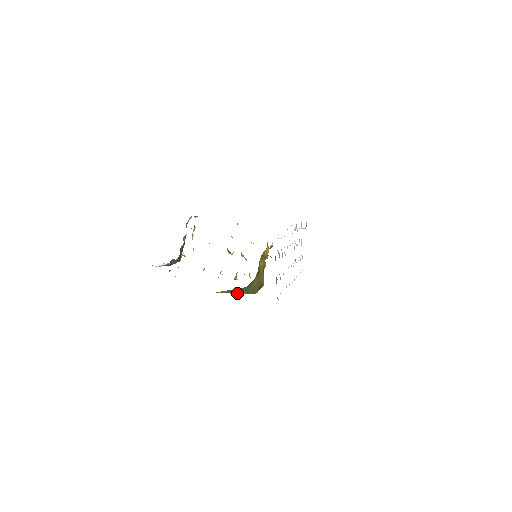
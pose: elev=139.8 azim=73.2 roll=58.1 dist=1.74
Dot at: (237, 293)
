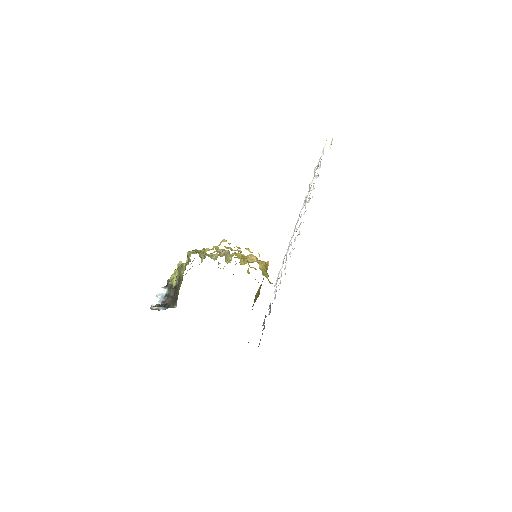
Dot at: occluded
